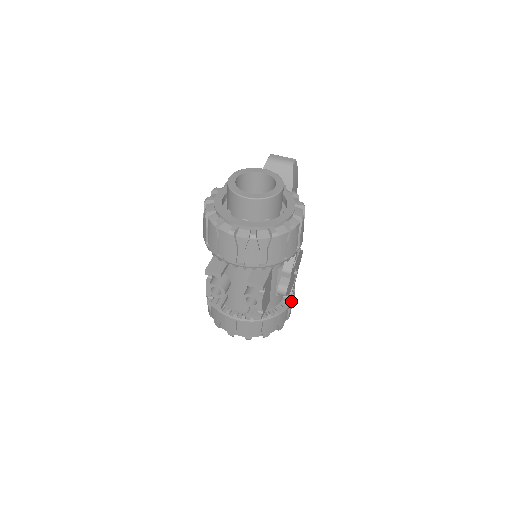
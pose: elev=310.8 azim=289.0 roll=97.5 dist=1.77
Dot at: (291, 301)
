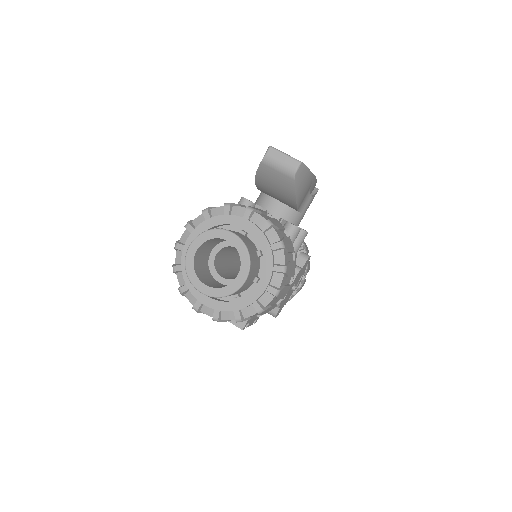
Dot at: (297, 291)
